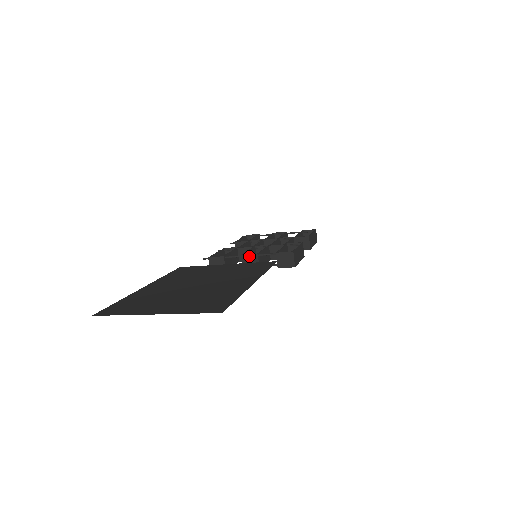
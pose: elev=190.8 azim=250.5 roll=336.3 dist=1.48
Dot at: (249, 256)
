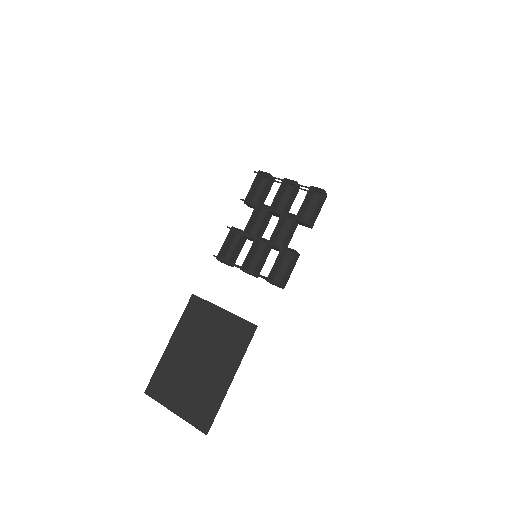
Dot at: (246, 272)
